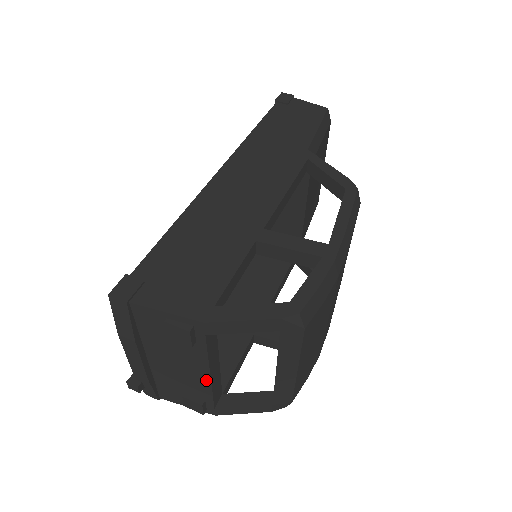
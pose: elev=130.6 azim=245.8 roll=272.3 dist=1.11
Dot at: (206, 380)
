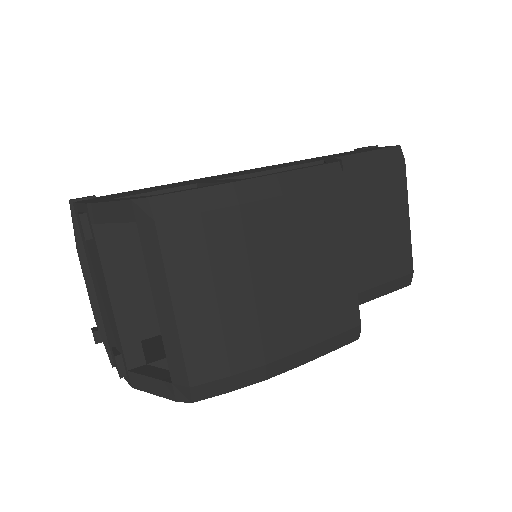
Dot at: (112, 310)
